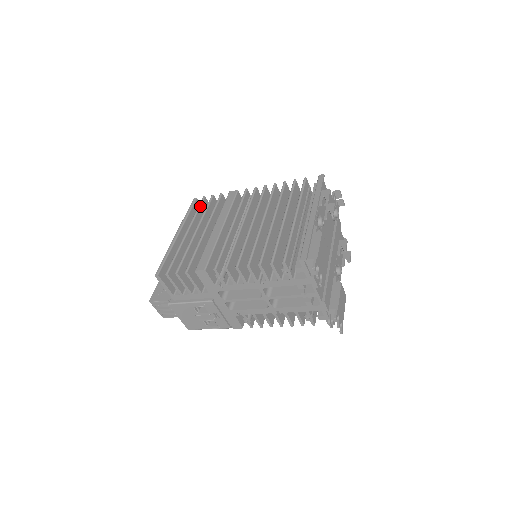
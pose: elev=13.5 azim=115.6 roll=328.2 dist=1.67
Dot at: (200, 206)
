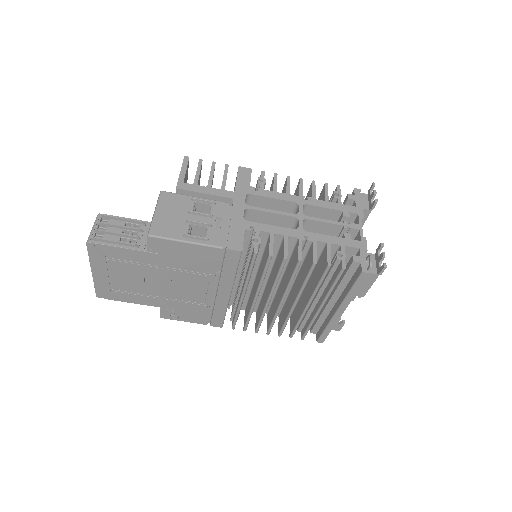
Dot at: occluded
